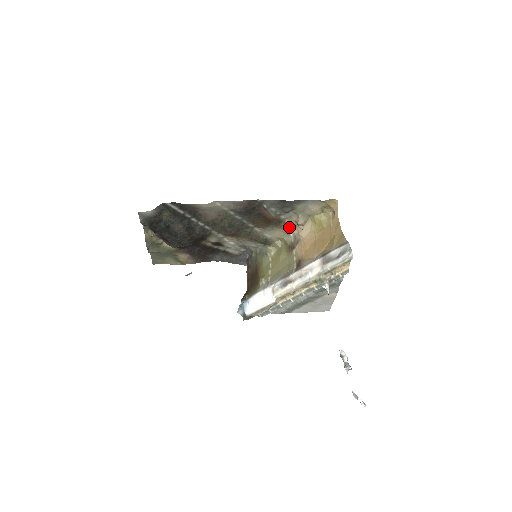
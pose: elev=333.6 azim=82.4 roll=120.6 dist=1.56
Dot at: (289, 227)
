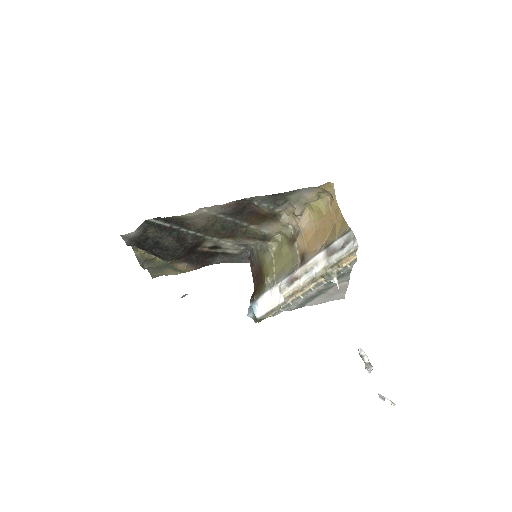
Dot at: (286, 219)
